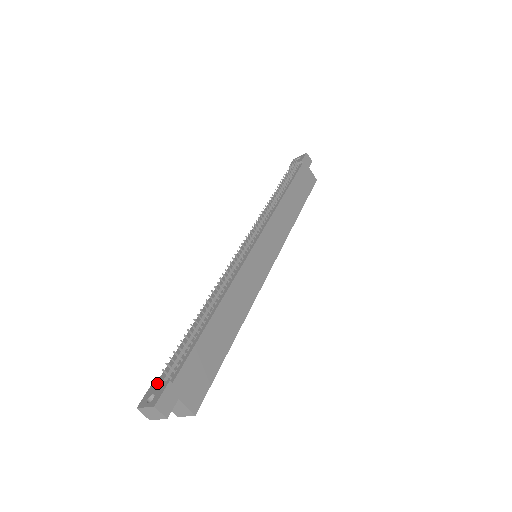
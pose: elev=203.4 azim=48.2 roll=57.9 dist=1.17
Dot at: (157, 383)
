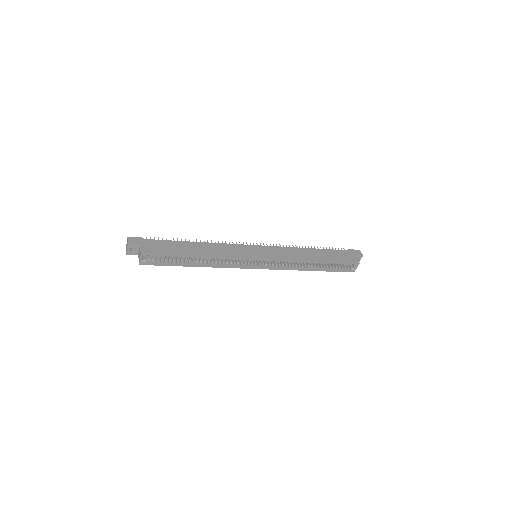
Dot at: occluded
